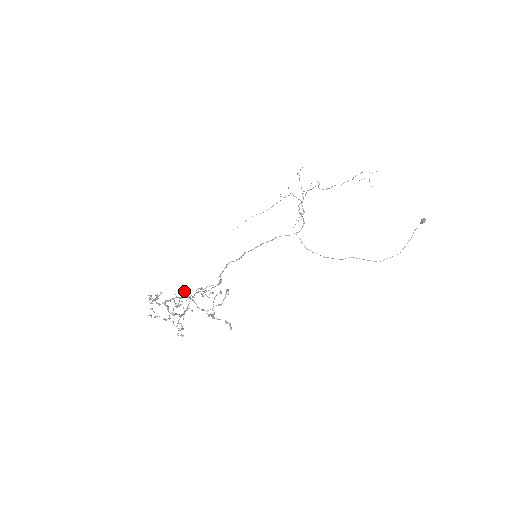
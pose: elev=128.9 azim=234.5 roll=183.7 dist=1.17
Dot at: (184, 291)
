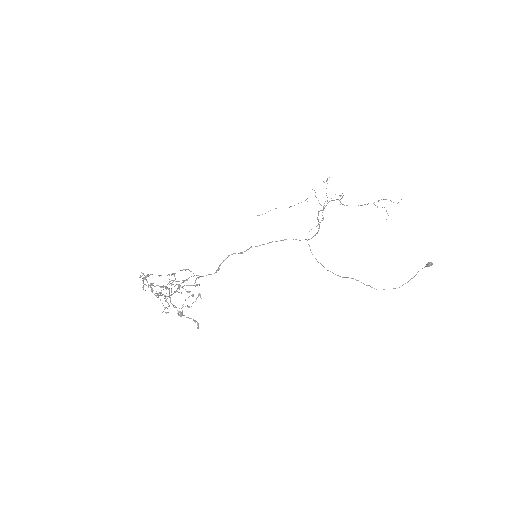
Dot at: (185, 269)
